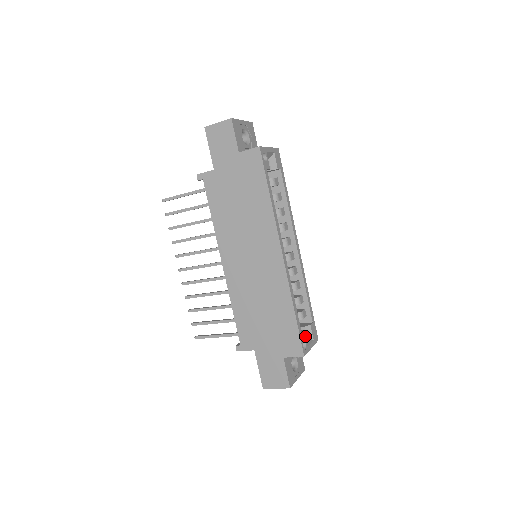
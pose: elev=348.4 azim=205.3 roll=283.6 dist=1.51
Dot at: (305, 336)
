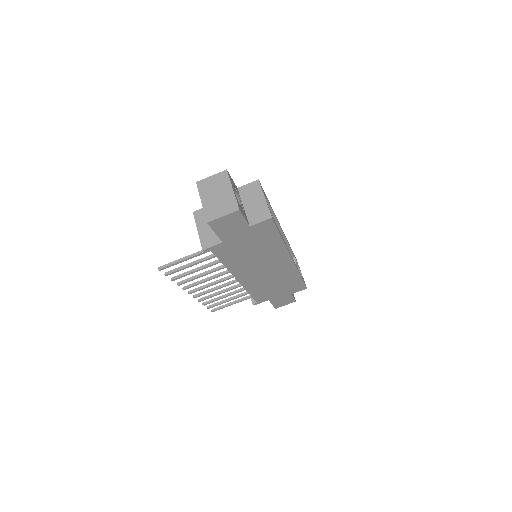
Dot at: occluded
